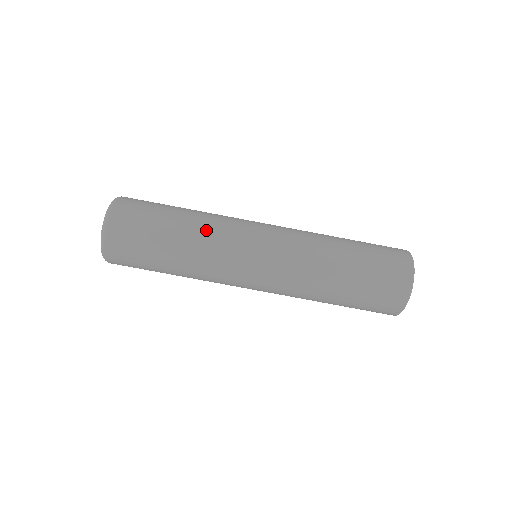
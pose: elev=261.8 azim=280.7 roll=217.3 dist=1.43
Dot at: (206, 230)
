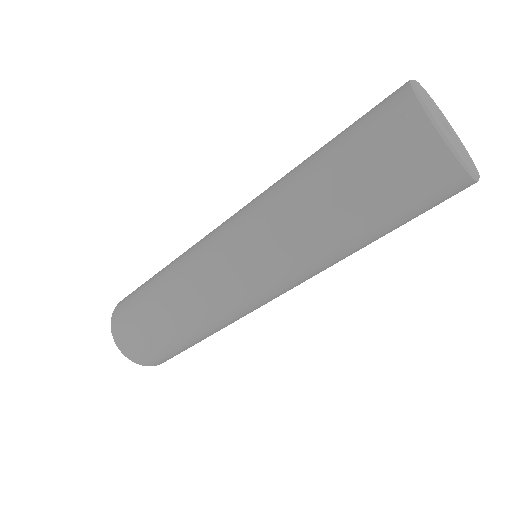
Dot at: (203, 320)
